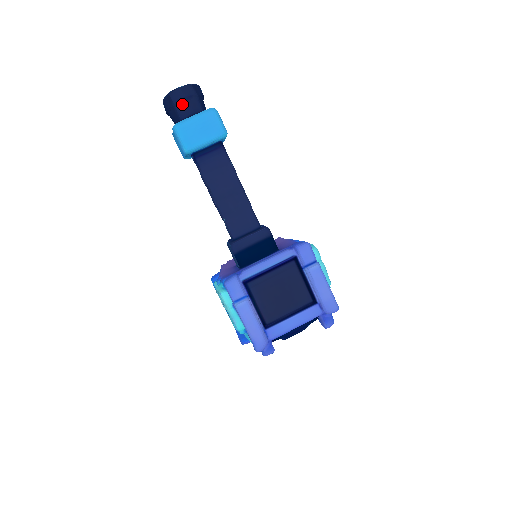
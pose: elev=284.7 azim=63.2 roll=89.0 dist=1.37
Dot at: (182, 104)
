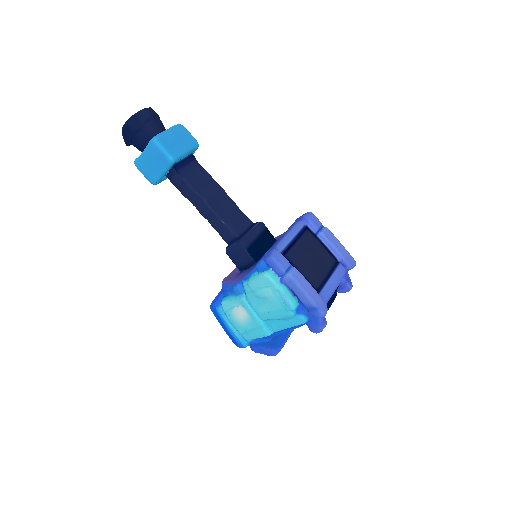
Dot at: (150, 123)
